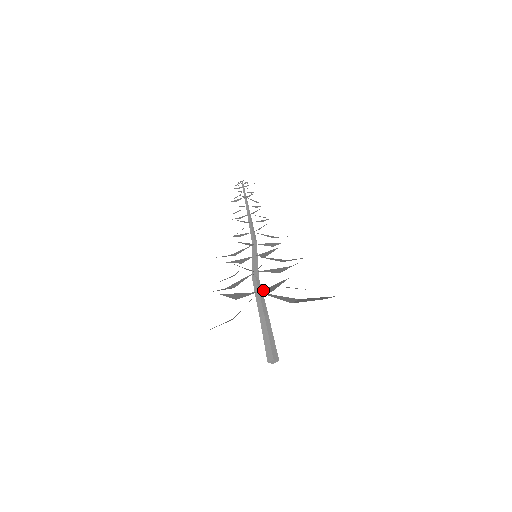
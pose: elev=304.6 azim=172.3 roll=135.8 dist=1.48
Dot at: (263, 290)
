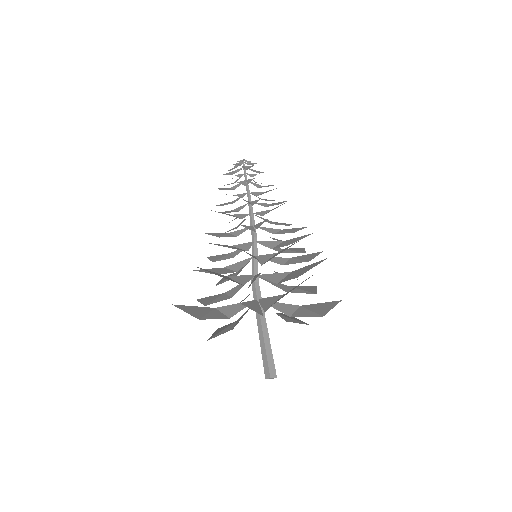
Dot at: (261, 300)
